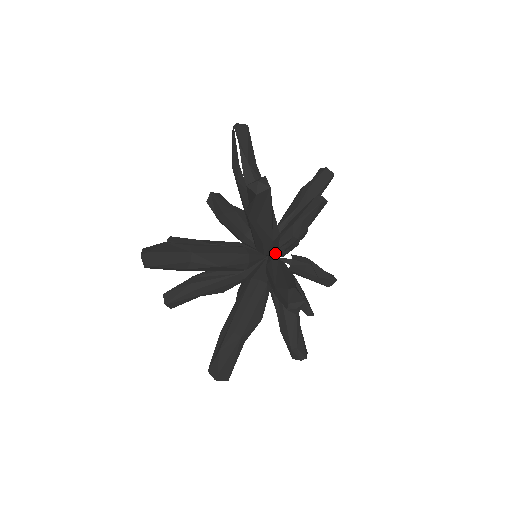
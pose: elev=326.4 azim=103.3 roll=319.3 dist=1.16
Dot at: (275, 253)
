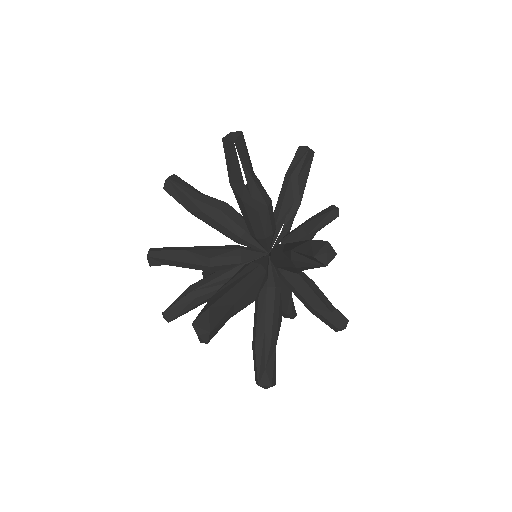
Dot at: occluded
